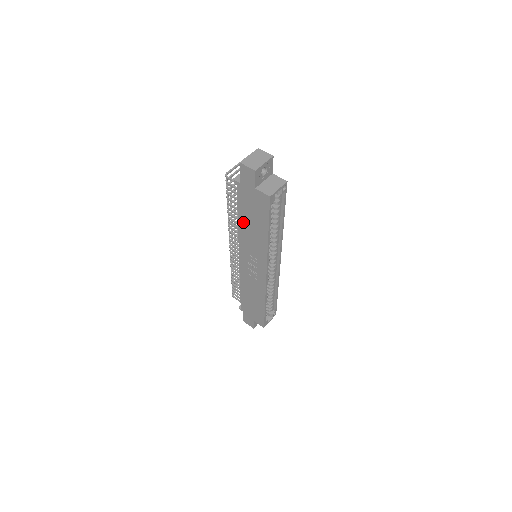
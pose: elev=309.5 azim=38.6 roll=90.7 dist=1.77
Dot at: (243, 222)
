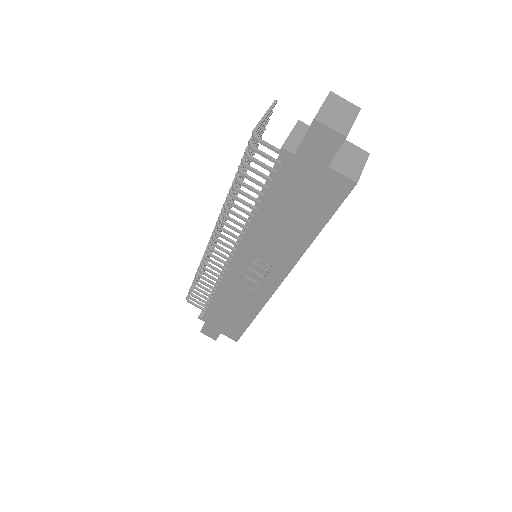
Dot at: (268, 214)
